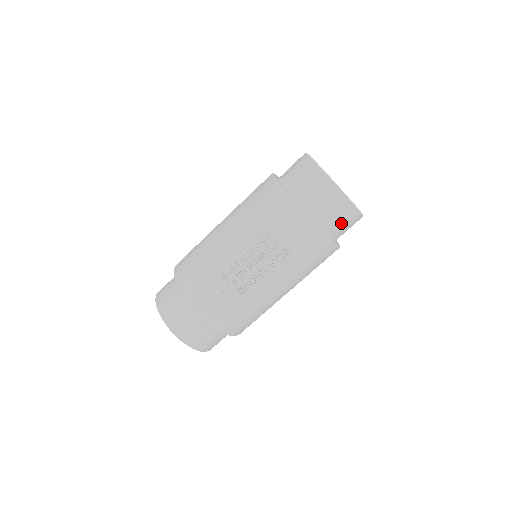
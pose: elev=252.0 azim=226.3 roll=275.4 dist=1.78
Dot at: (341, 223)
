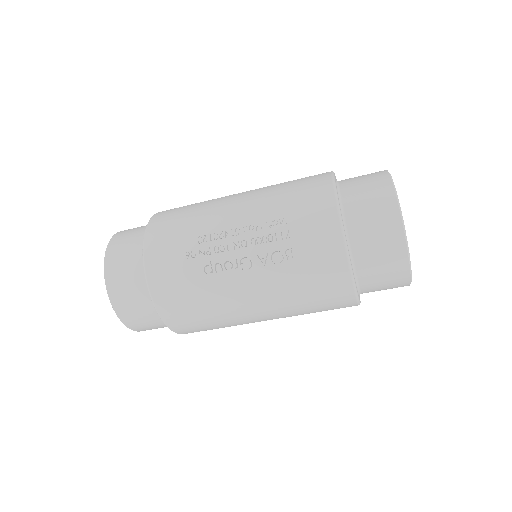
Dot at: (378, 266)
